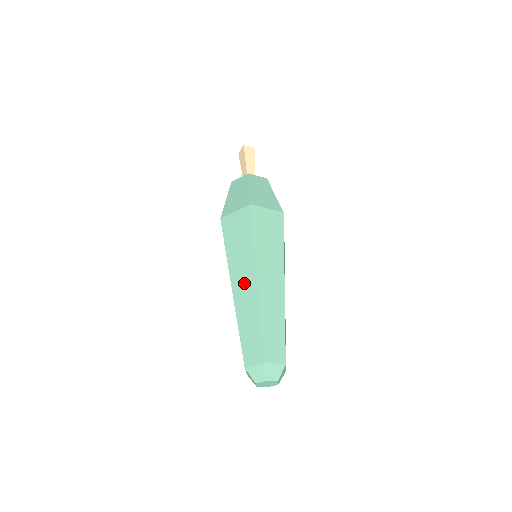
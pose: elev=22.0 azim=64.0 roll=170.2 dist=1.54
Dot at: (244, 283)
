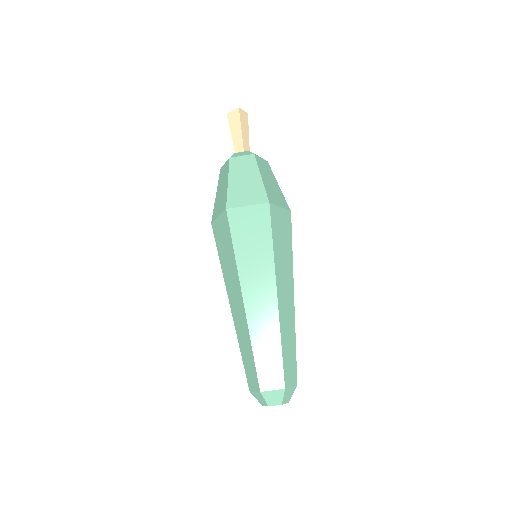
Dot at: (260, 296)
